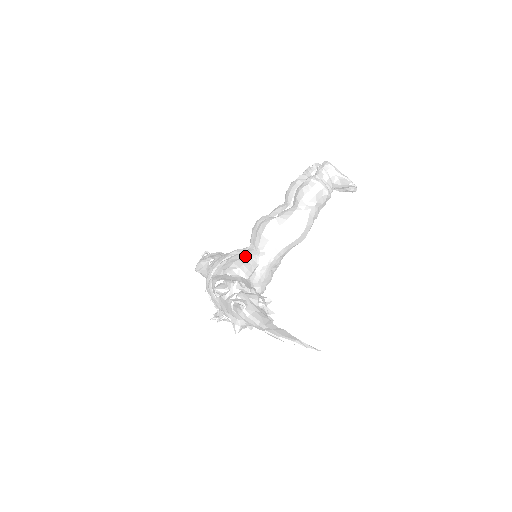
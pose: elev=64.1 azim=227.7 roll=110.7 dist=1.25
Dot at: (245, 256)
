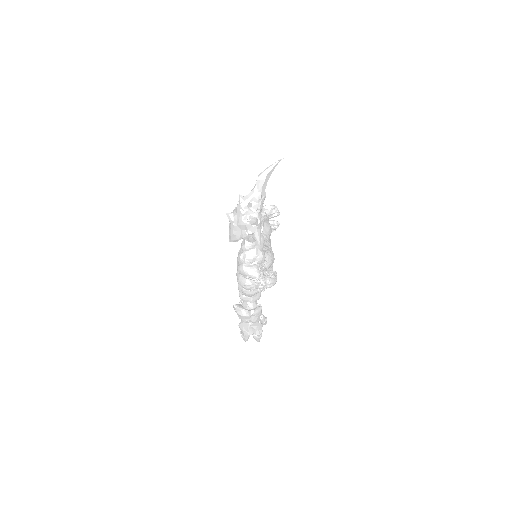
Dot at: occluded
